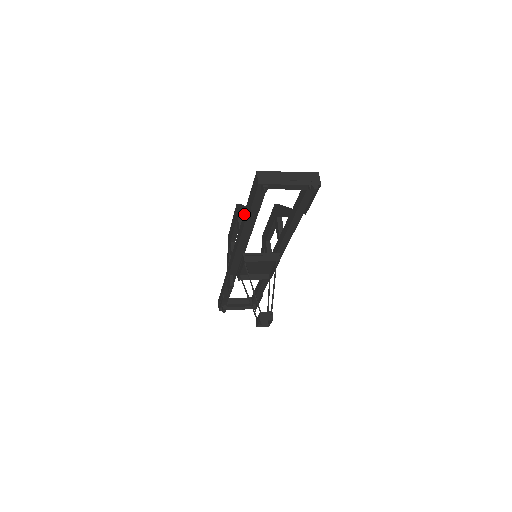
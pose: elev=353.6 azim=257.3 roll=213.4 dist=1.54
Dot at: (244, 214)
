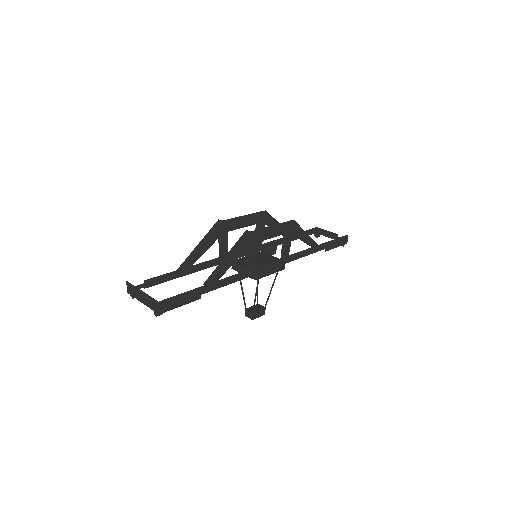
Dot at: (180, 265)
